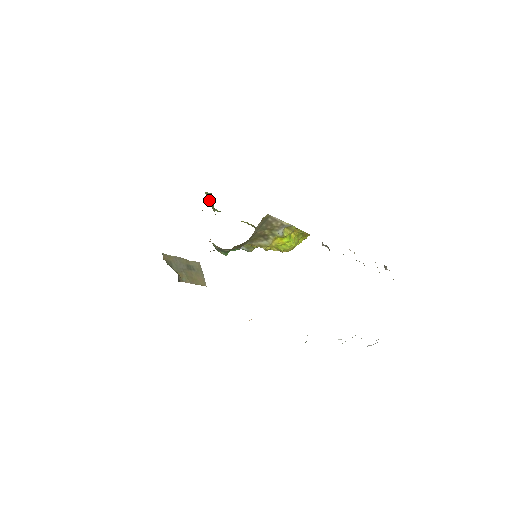
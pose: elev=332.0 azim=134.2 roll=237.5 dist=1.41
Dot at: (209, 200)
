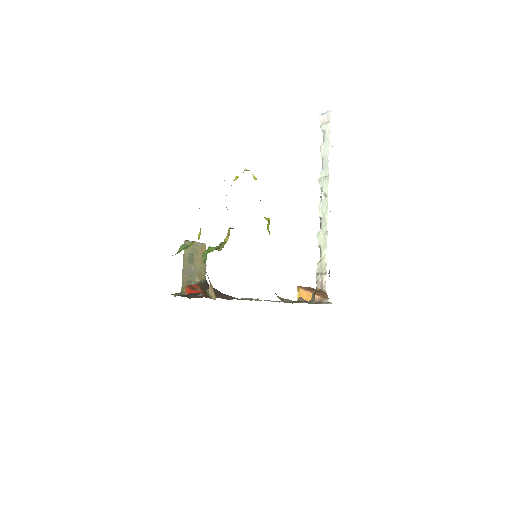
Dot at: occluded
